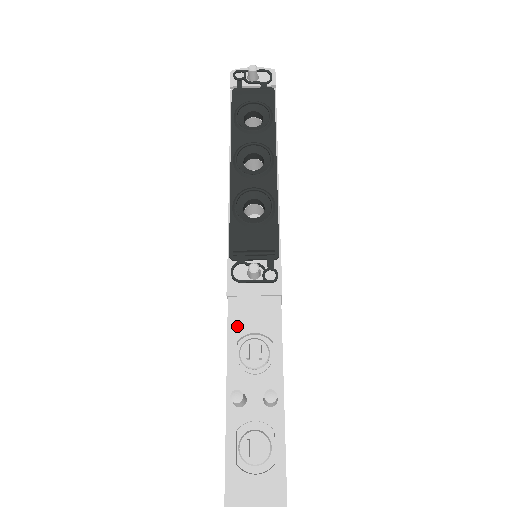
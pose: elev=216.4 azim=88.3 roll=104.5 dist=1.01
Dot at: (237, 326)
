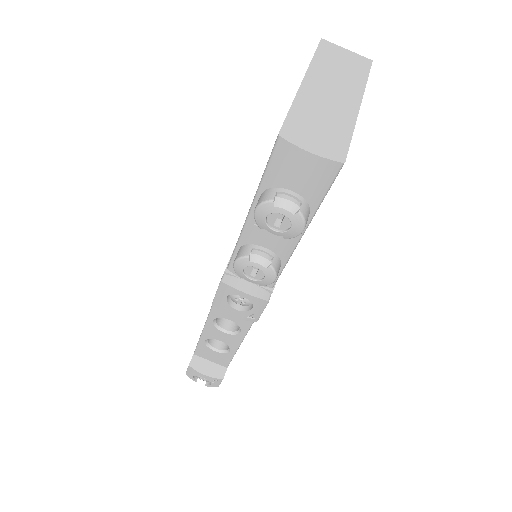
Dot at: occluded
